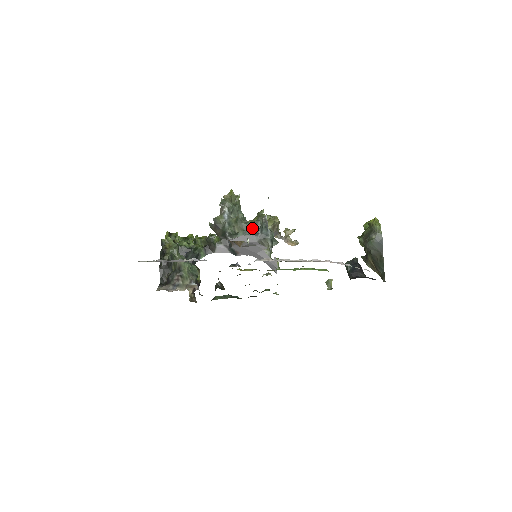
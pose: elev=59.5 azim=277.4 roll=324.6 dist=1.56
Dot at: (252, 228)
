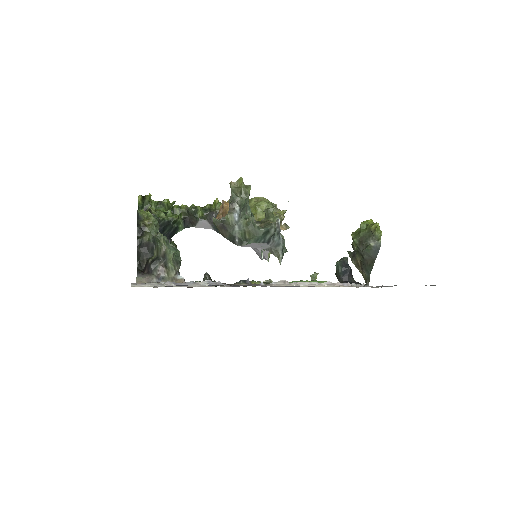
Dot at: (264, 235)
